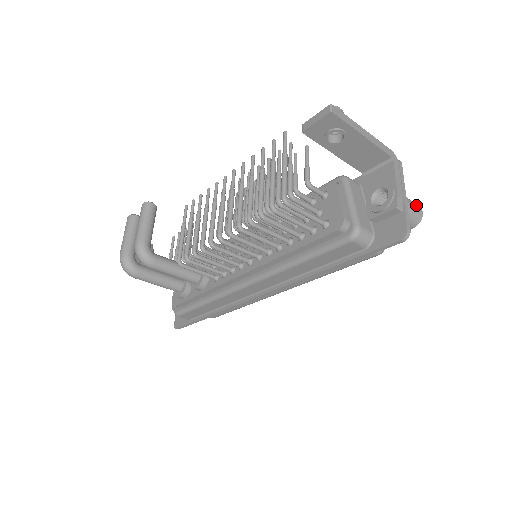
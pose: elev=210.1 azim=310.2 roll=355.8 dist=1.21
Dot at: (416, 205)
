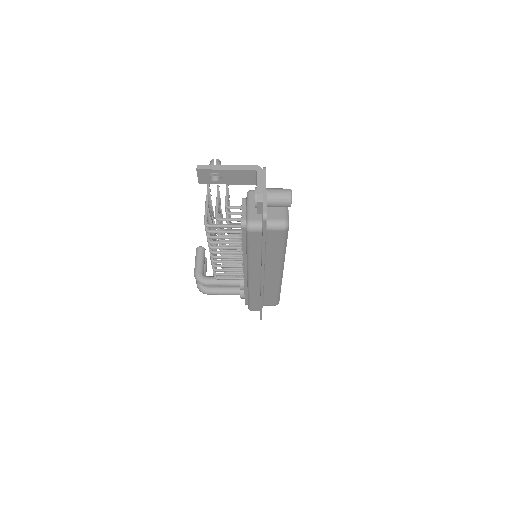
Dot at: (284, 190)
